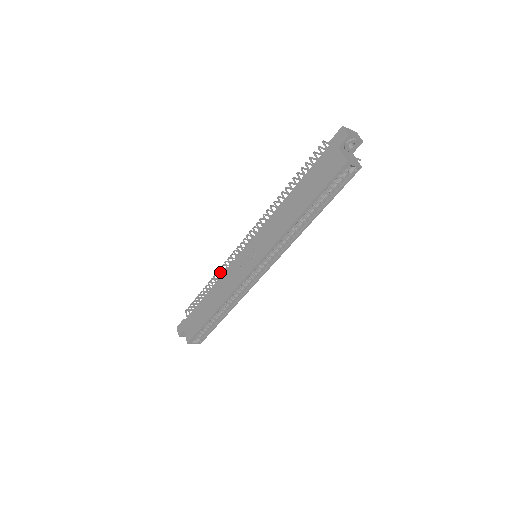
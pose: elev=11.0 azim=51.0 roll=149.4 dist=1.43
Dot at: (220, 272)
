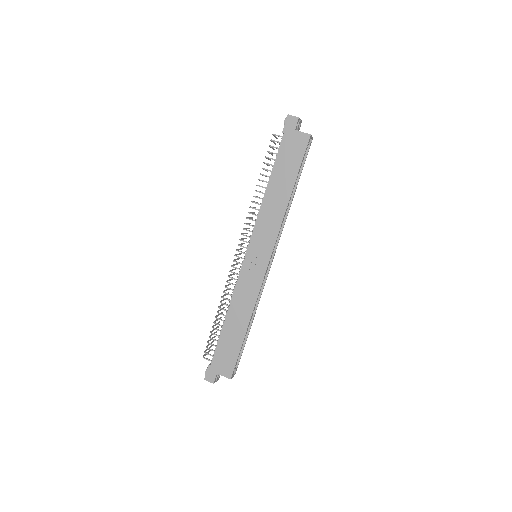
Dot at: (227, 293)
